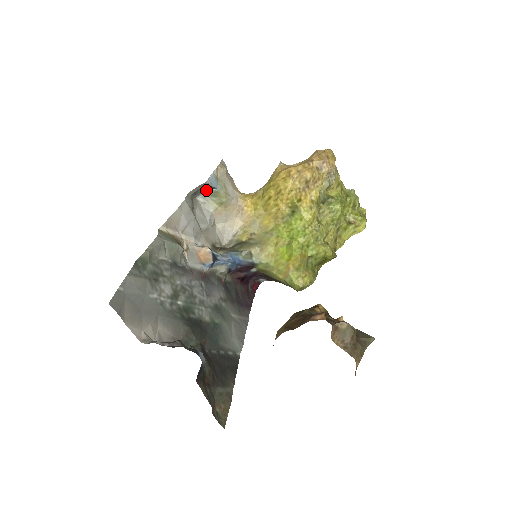
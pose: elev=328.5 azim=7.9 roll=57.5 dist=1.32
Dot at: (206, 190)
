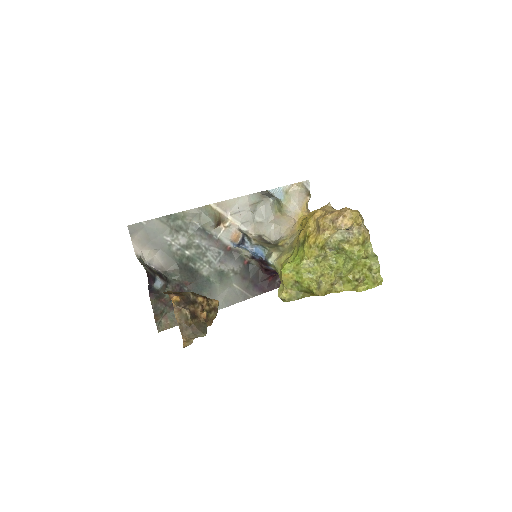
Dot at: occluded
